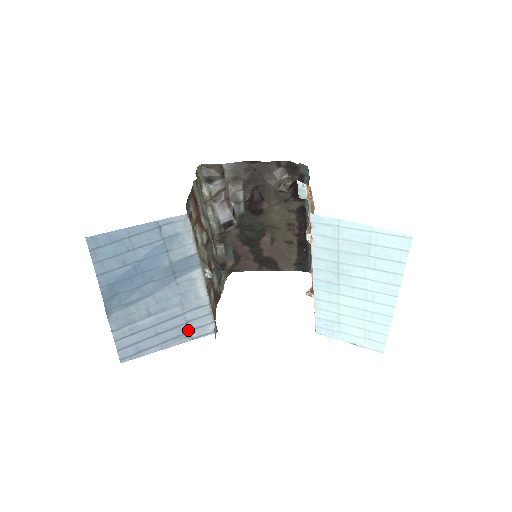
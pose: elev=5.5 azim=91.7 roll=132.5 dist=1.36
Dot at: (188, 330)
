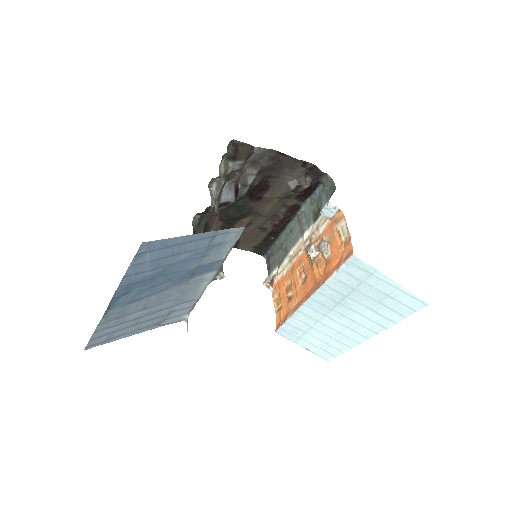
Dot at: (165, 319)
